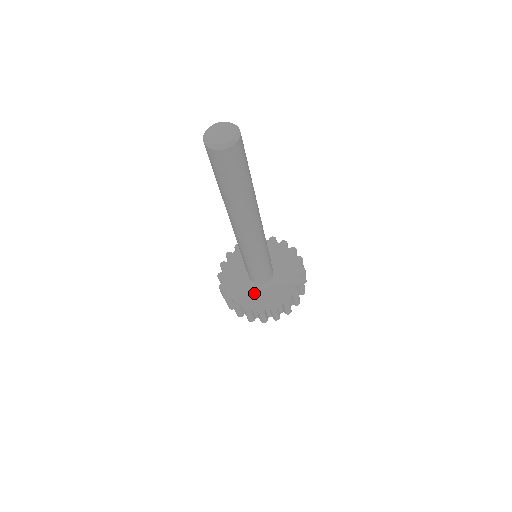
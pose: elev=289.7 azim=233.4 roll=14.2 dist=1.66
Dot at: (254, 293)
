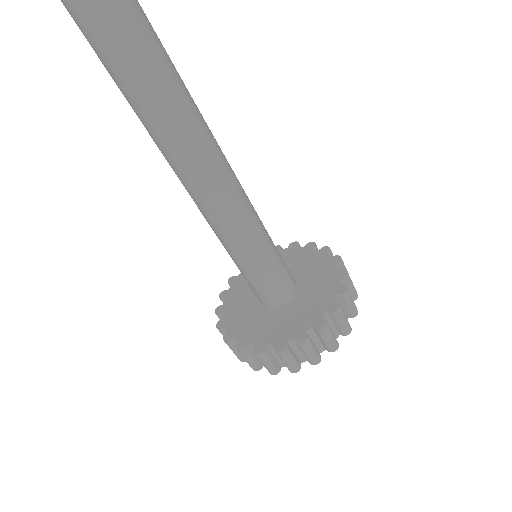
Dot at: (268, 322)
